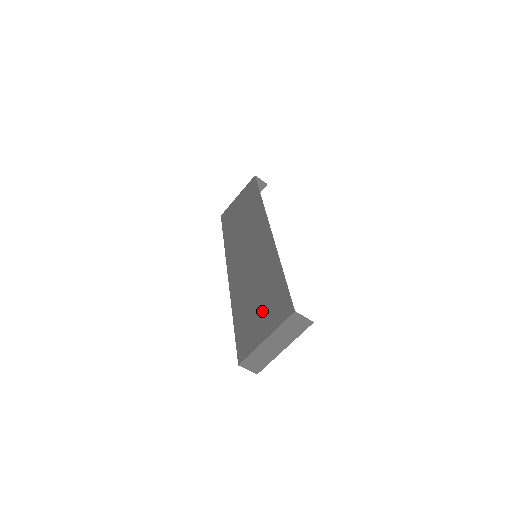
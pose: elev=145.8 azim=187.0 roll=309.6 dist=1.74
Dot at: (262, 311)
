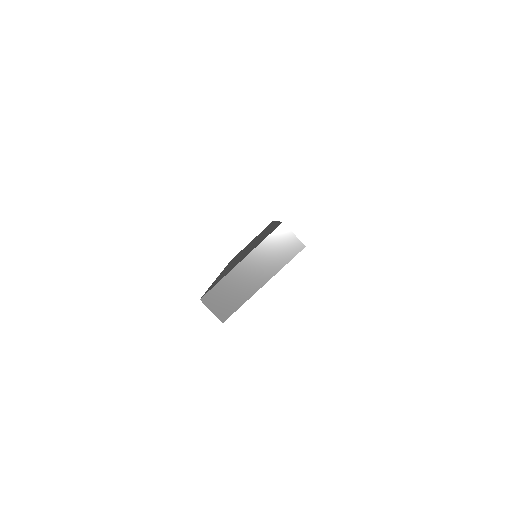
Dot at: occluded
